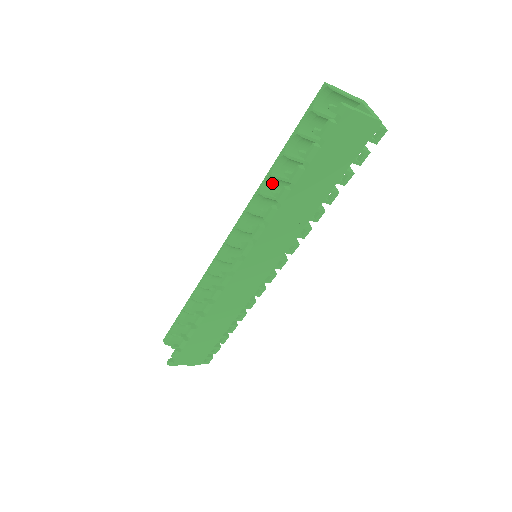
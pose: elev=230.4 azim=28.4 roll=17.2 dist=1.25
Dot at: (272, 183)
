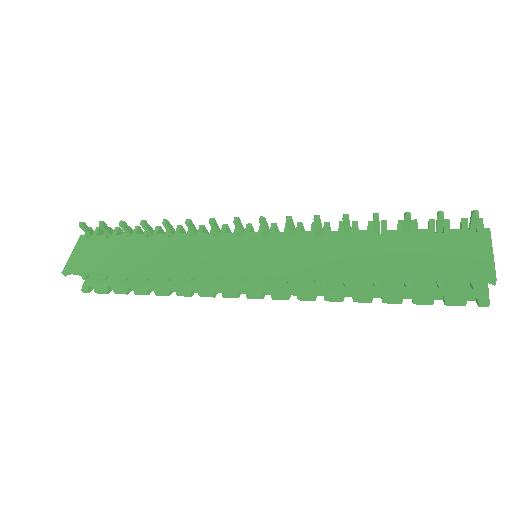
Dot at: (346, 272)
